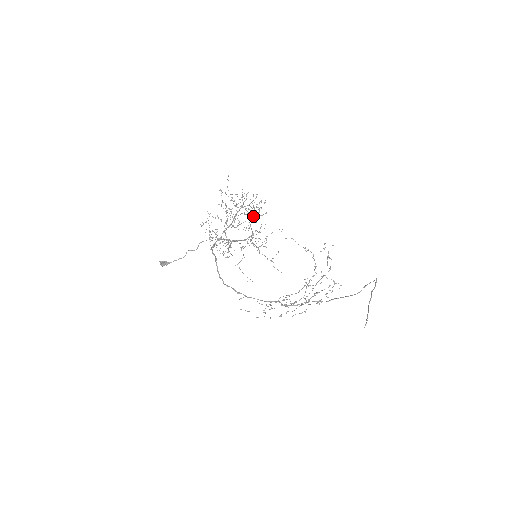
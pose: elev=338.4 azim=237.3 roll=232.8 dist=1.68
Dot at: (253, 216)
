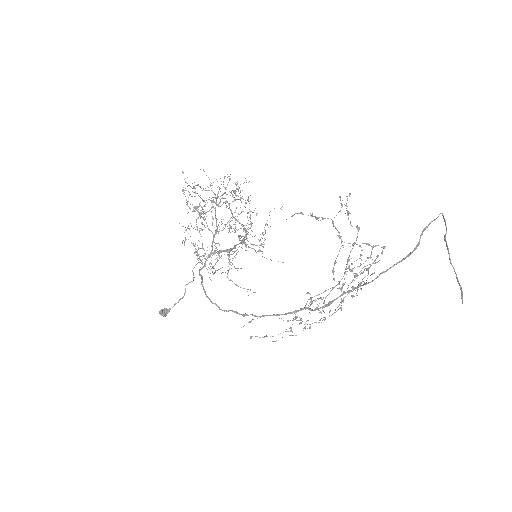
Dot at: occluded
